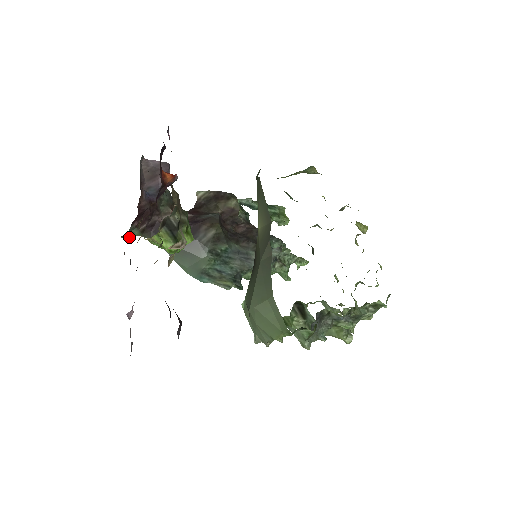
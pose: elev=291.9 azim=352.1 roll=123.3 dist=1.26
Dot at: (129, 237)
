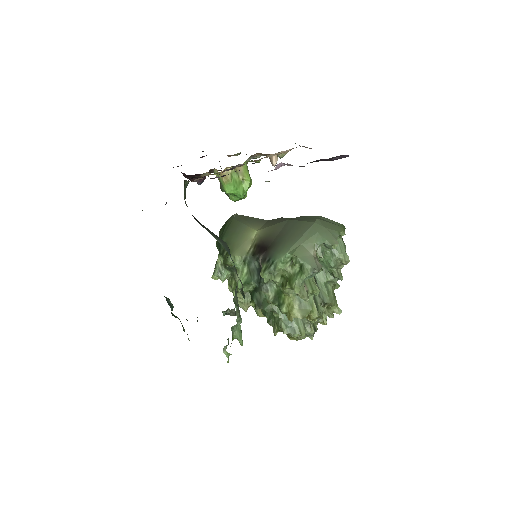
Dot at: (184, 189)
